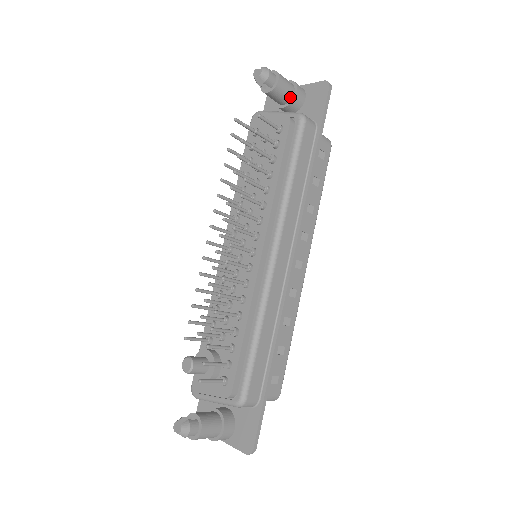
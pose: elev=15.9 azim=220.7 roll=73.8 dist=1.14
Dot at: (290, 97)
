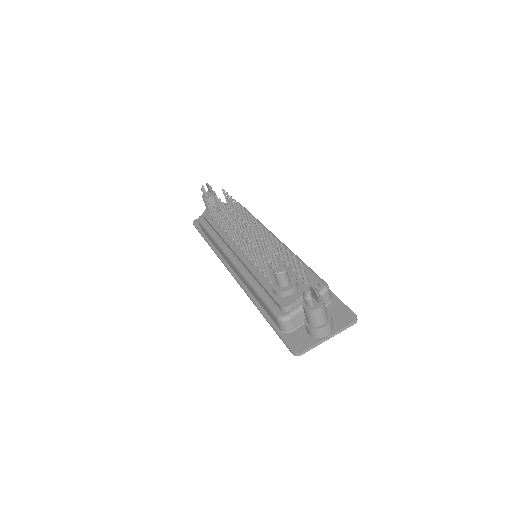
Dot at: occluded
